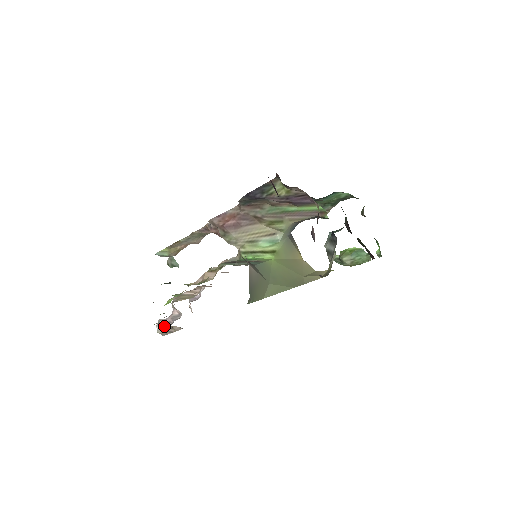
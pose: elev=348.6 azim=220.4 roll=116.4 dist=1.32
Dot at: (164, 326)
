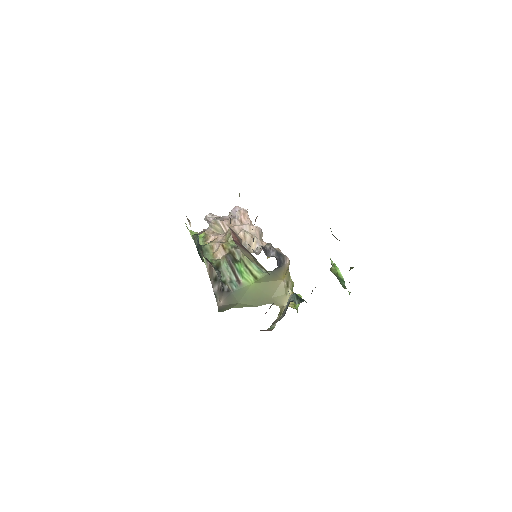
Dot at: (208, 223)
